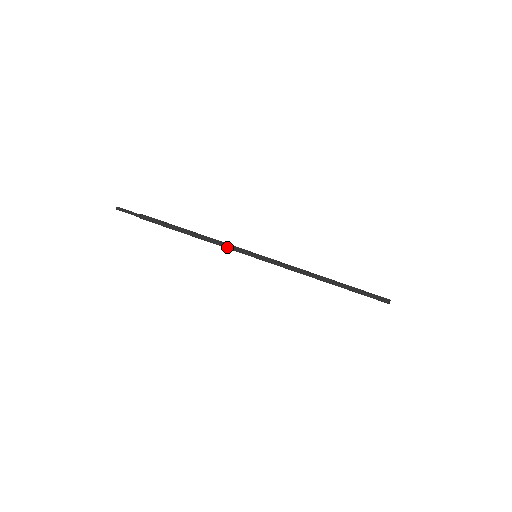
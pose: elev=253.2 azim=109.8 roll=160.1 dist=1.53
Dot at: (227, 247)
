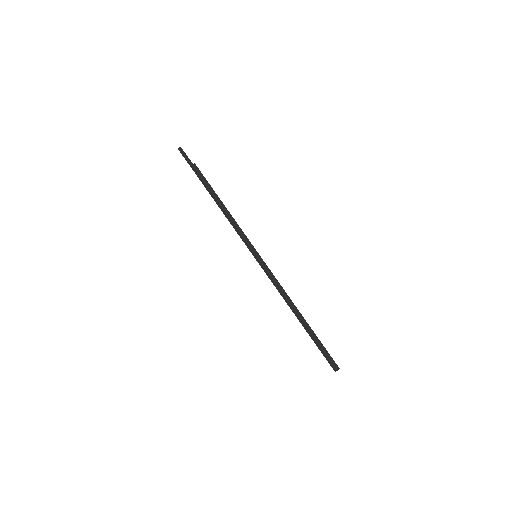
Dot at: (239, 233)
